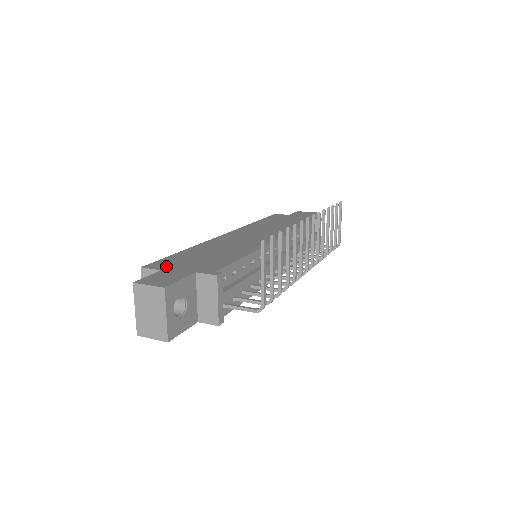
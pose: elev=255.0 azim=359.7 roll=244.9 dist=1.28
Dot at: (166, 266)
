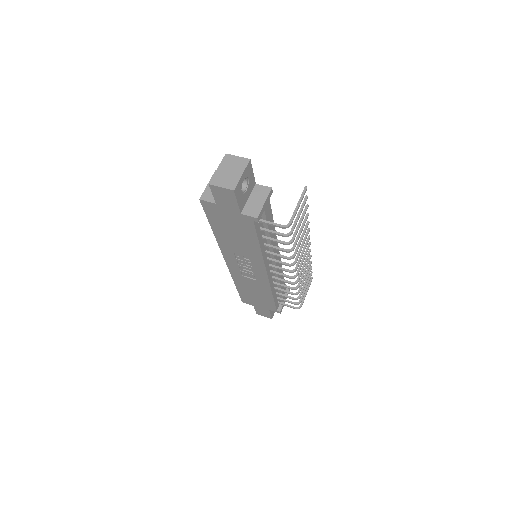
Dot at: occluded
